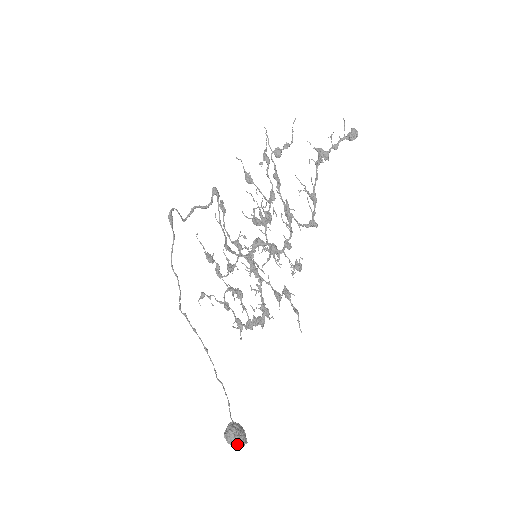
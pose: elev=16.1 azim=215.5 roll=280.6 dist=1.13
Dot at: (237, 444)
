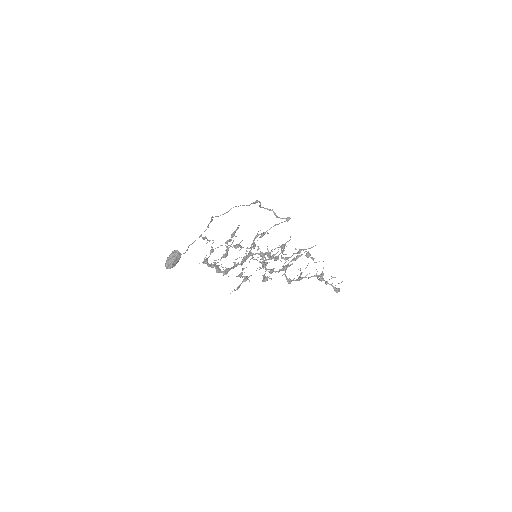
Dot at: (172, 260)
